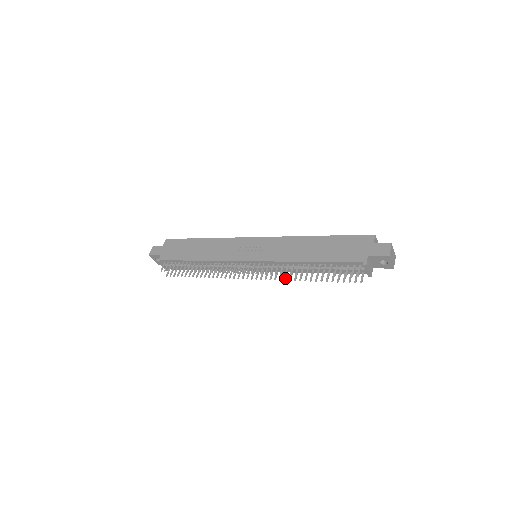
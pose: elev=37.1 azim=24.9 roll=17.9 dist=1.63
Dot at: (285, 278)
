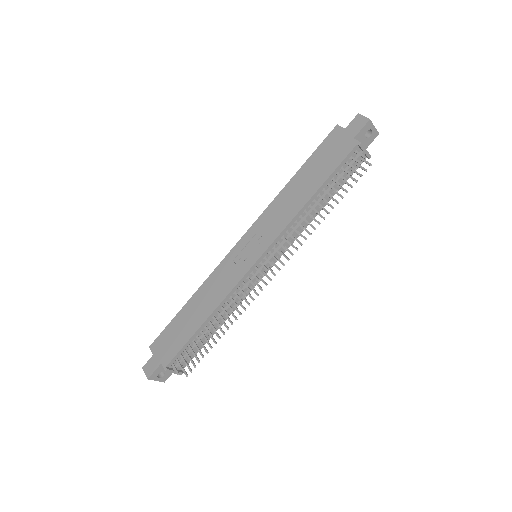
Dot at: (305, 238)
